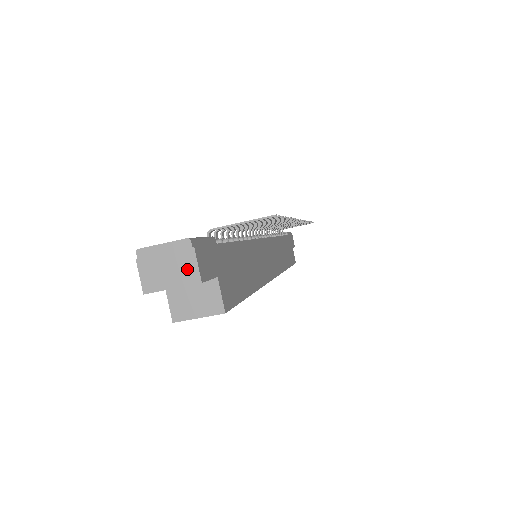
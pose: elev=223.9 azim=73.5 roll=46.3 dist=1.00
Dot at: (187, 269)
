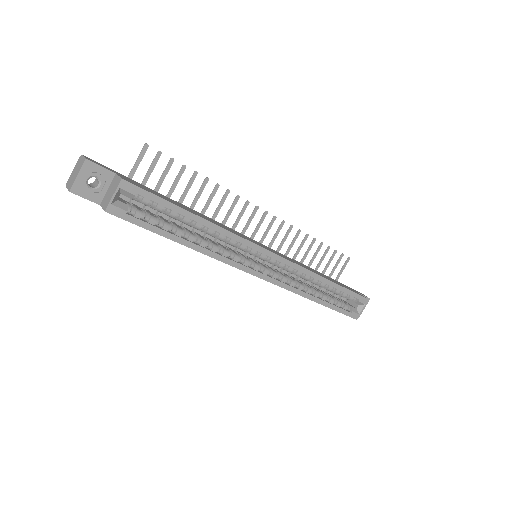
Dot at: (81, 163)
